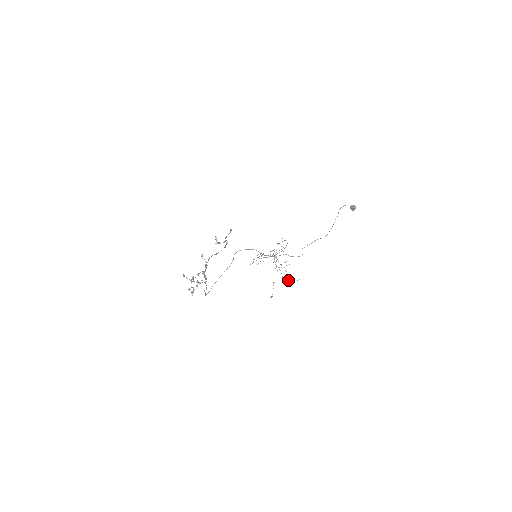
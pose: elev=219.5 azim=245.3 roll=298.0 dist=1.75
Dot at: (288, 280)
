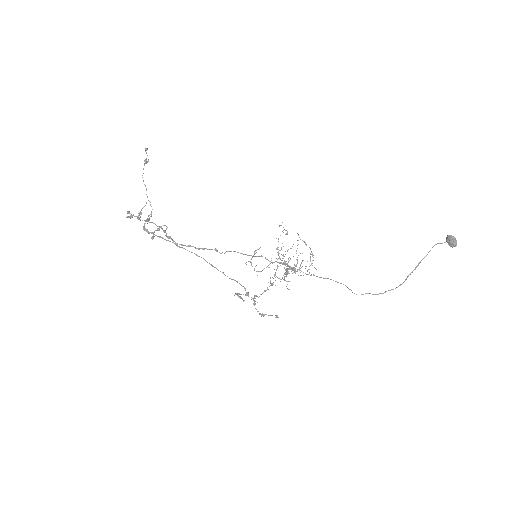
Dot at: (287, 269)
